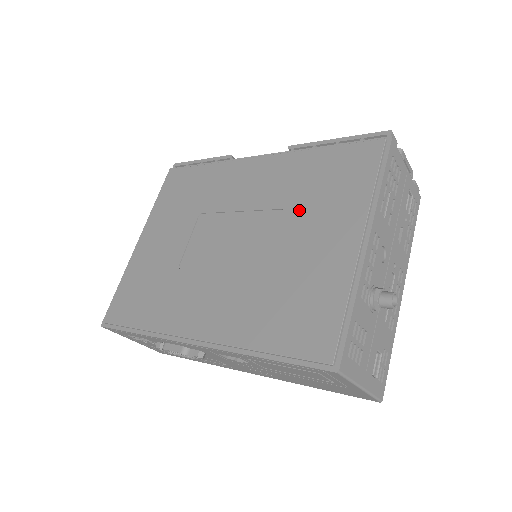
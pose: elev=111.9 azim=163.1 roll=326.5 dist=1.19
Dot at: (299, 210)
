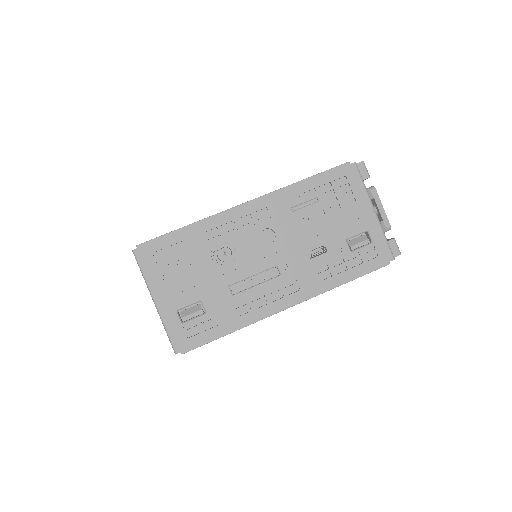
Dot at: occluded
